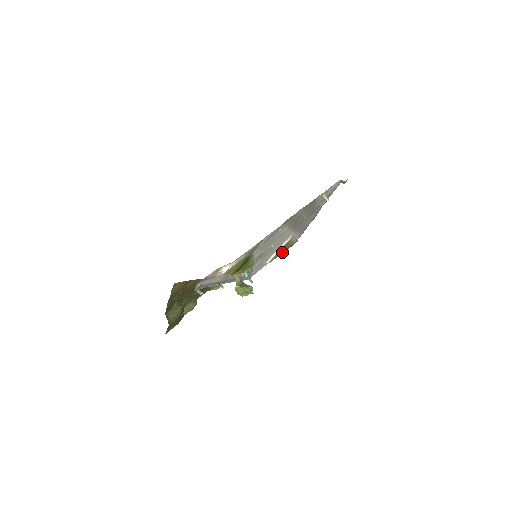
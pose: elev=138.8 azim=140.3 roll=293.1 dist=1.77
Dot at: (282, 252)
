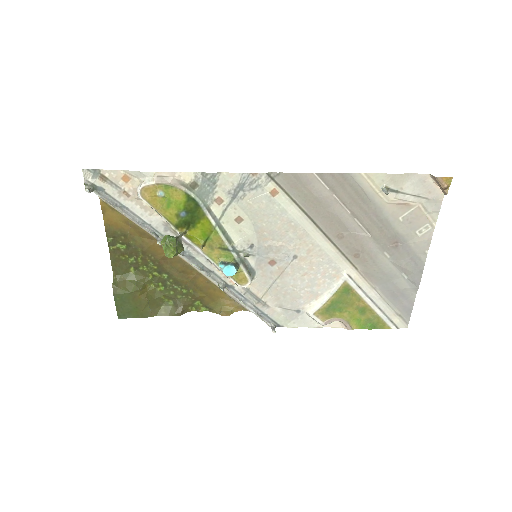
Dot at: (350, 320)
